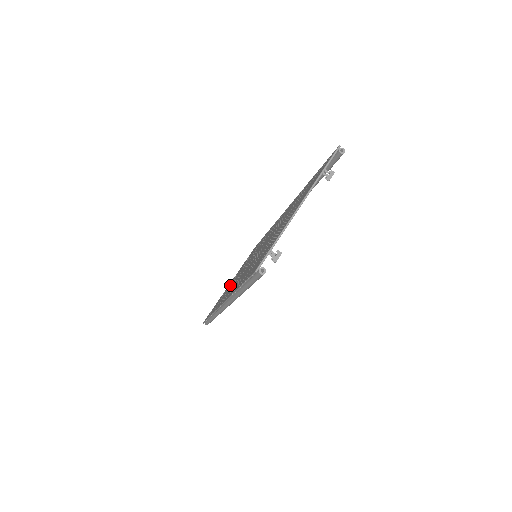
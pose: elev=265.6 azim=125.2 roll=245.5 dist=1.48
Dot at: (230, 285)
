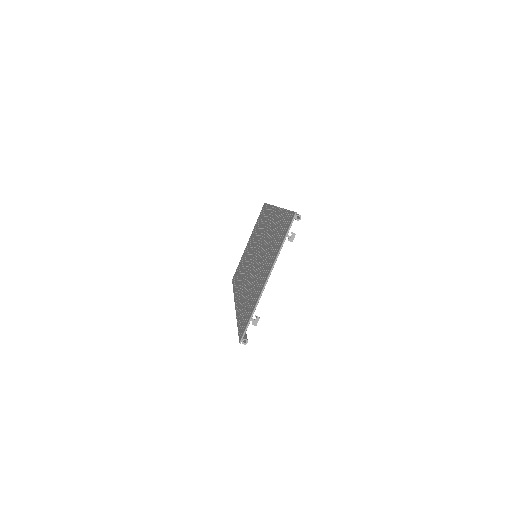
Dot at: (245, 257)
